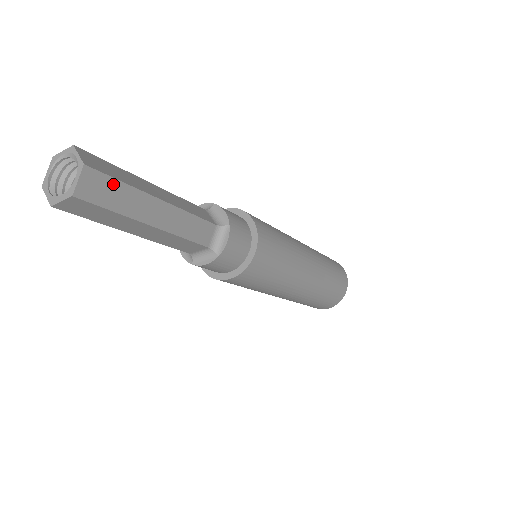
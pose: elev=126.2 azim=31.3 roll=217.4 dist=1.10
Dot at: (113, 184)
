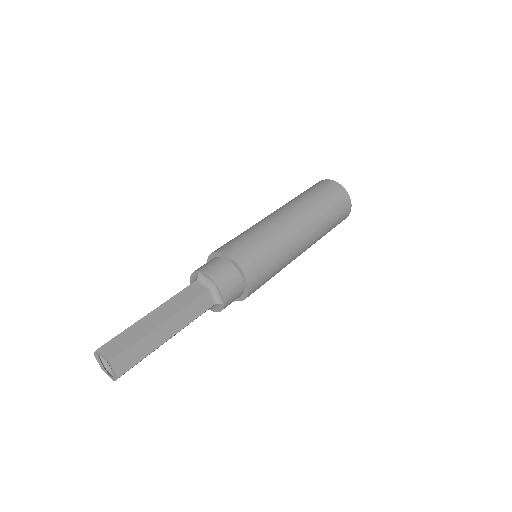
Dot at: (131, 350)
